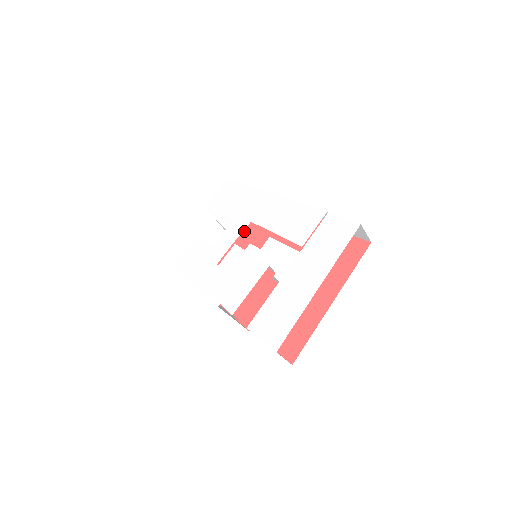
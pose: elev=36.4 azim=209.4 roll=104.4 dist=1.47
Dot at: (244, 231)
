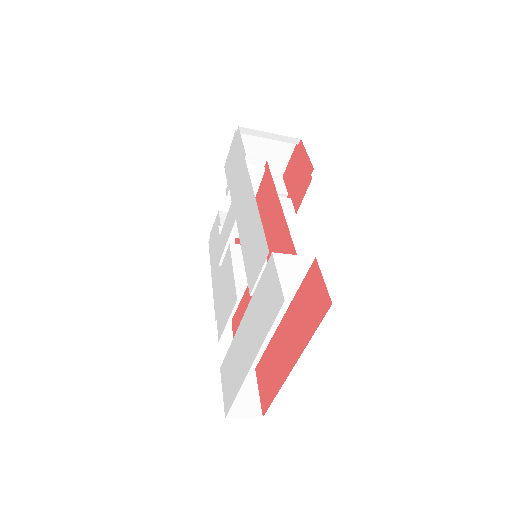
Dot at: occluded
